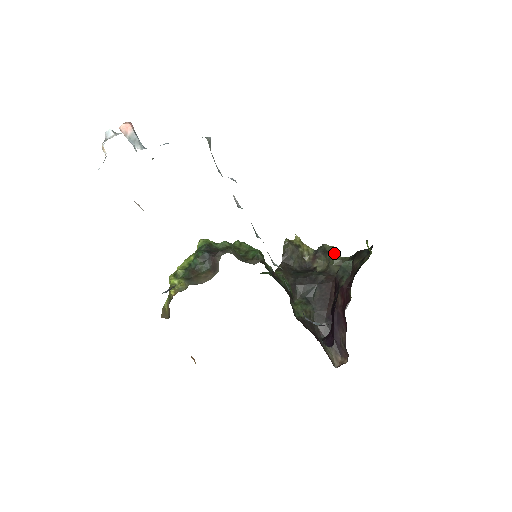
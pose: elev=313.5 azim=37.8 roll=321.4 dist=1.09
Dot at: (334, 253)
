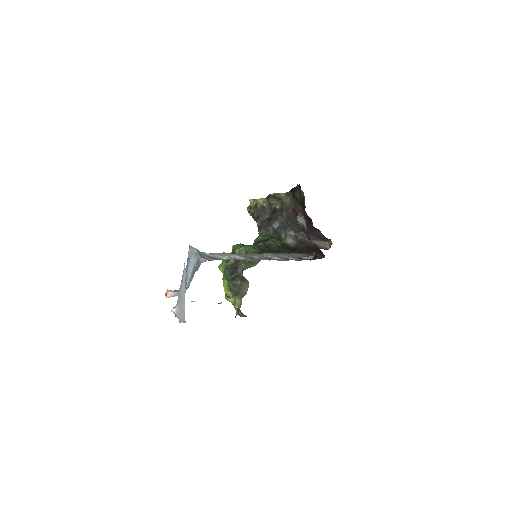
Dot at: (279, 195)
